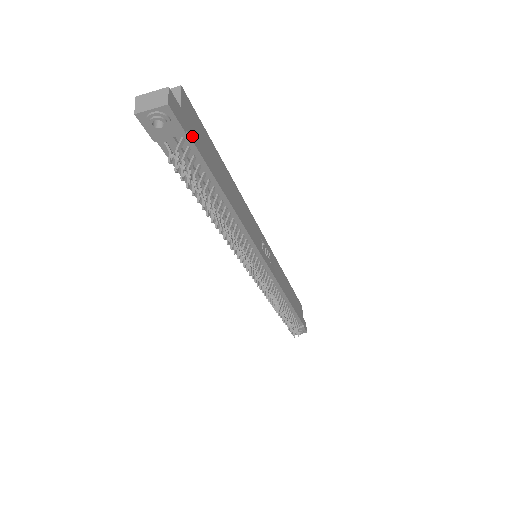
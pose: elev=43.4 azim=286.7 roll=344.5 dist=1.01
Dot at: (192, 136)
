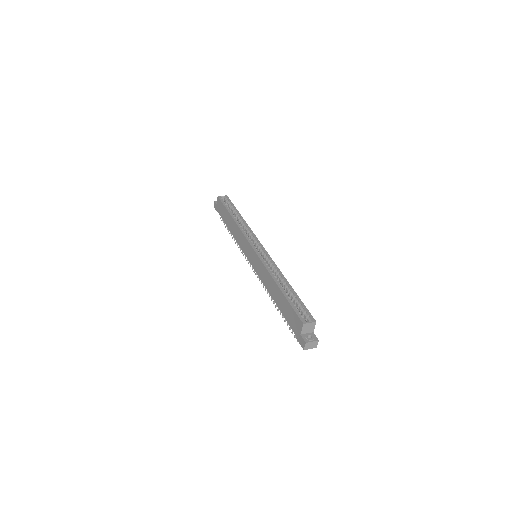
Dot at: occluded
